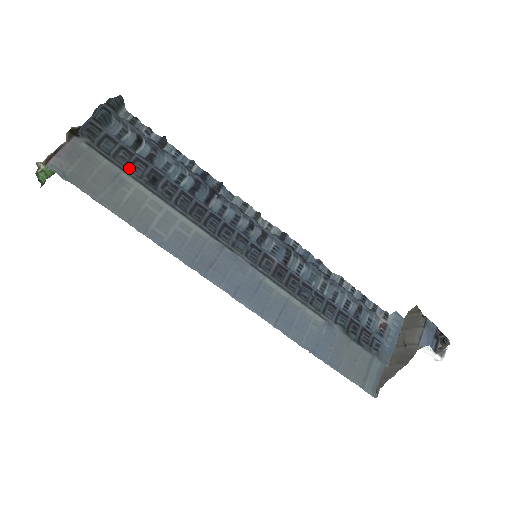
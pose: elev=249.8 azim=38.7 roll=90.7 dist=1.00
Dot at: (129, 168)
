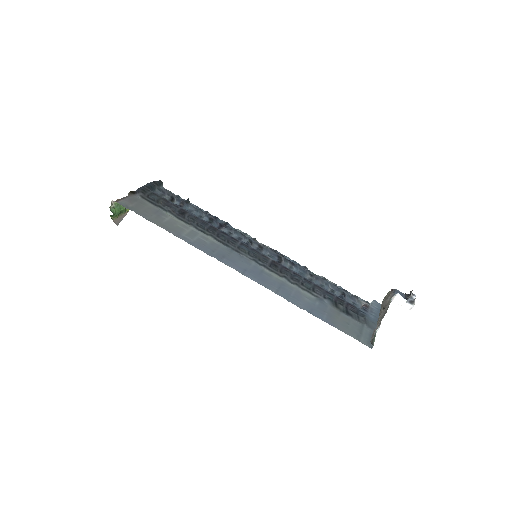
Dot at: (167, 207)
